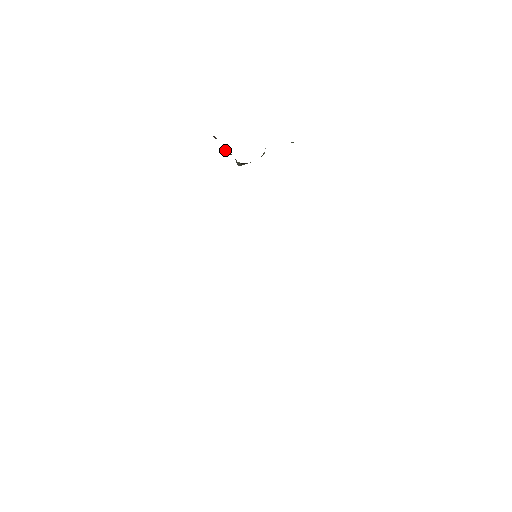
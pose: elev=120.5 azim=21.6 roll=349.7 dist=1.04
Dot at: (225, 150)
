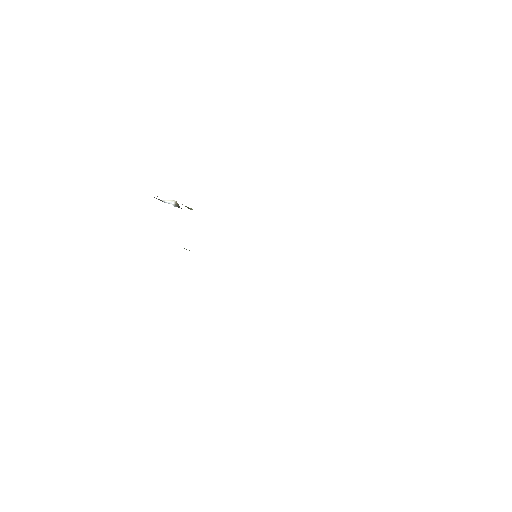
Dot at: occluded
